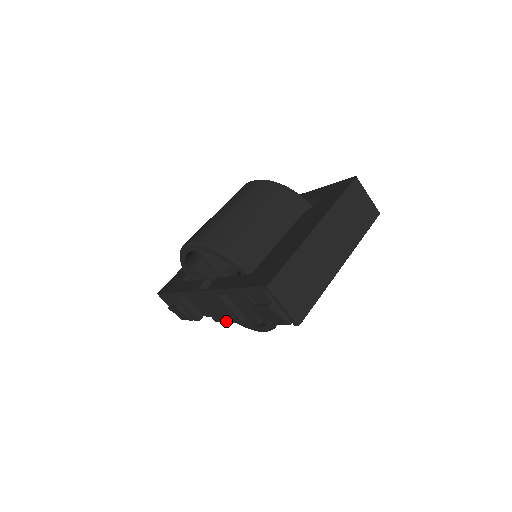
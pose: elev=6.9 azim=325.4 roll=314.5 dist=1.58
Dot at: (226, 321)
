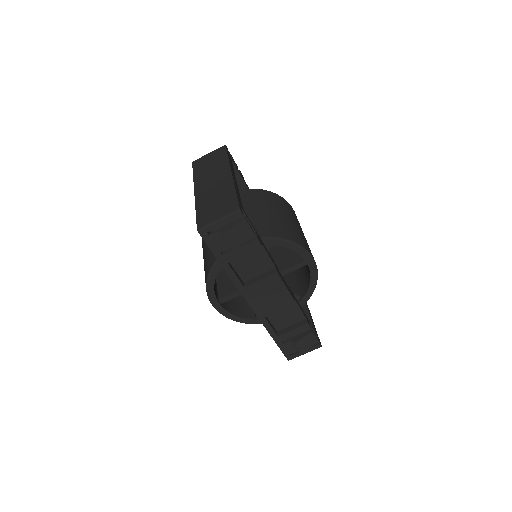
Dot at: (286, 290)
